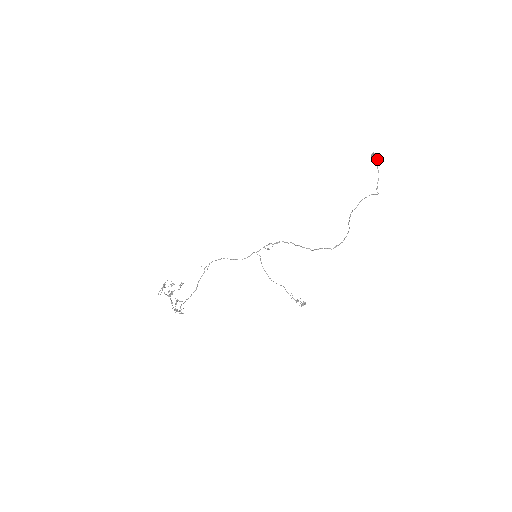
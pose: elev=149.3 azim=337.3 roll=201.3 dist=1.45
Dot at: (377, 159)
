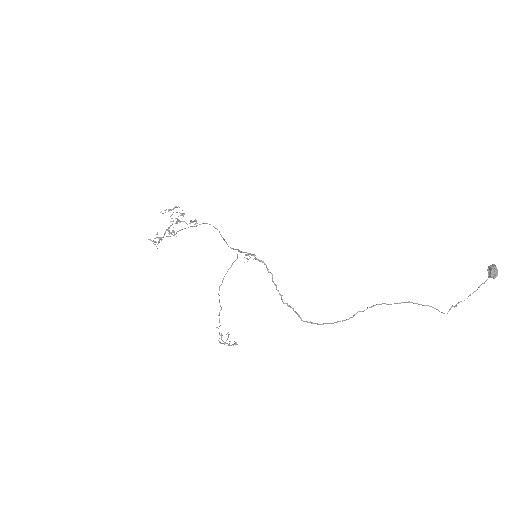
Dot at: (491, 276)
